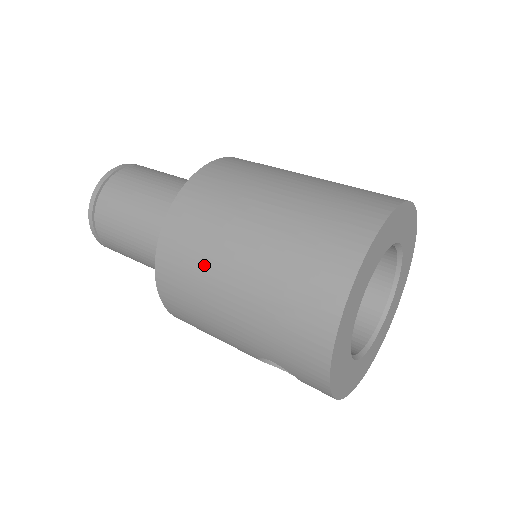
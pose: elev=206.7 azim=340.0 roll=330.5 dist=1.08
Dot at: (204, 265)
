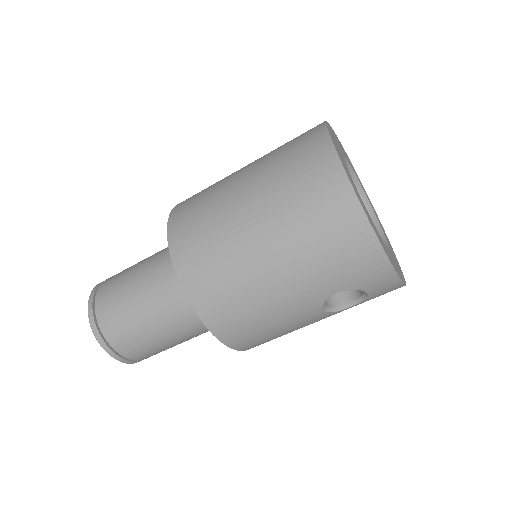
Dot at: (230, 263)
